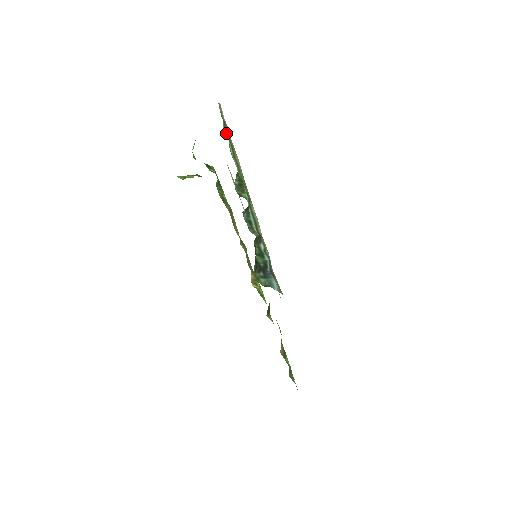
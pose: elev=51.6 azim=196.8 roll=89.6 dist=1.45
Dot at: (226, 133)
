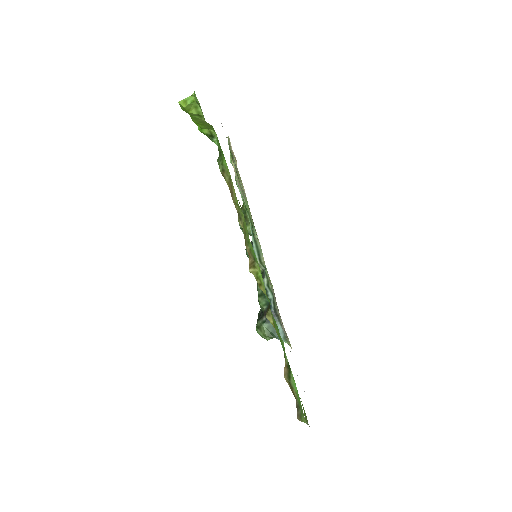
Dot at: occluded
